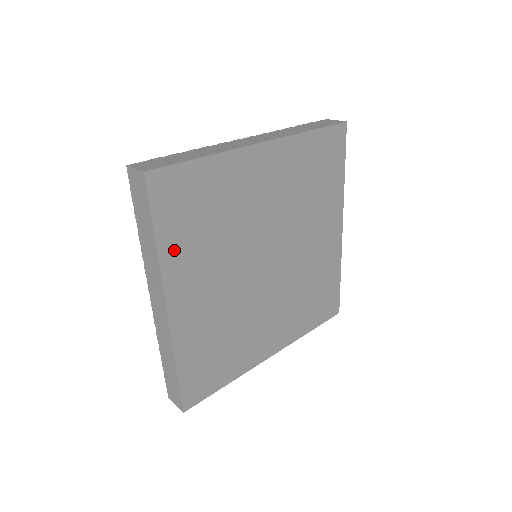
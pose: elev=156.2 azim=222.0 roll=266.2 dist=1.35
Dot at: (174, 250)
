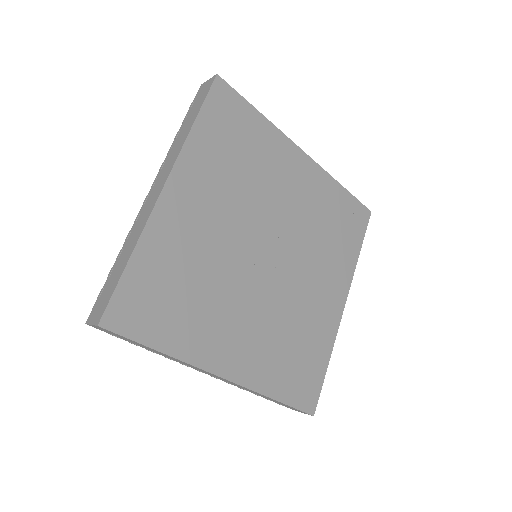
Dot at: (202, 147)
